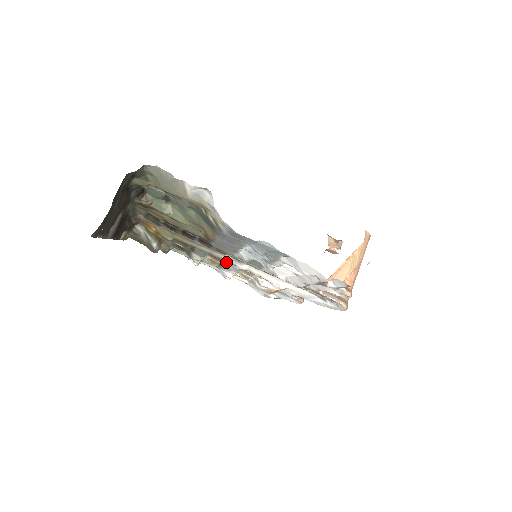
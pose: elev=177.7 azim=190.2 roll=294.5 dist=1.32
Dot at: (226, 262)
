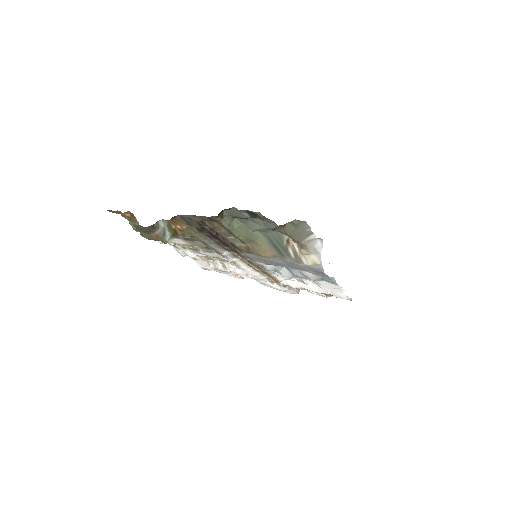
Dot at: (215, 252)
